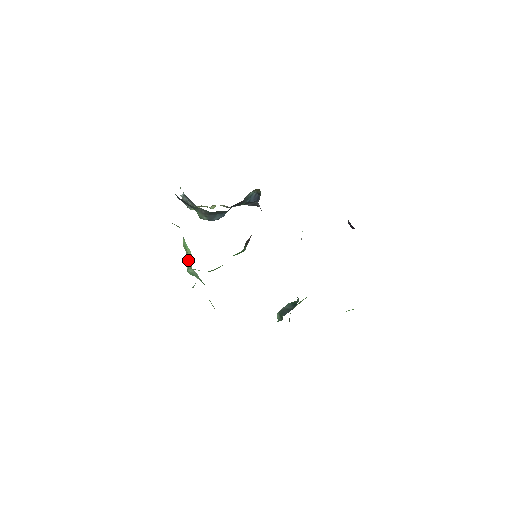
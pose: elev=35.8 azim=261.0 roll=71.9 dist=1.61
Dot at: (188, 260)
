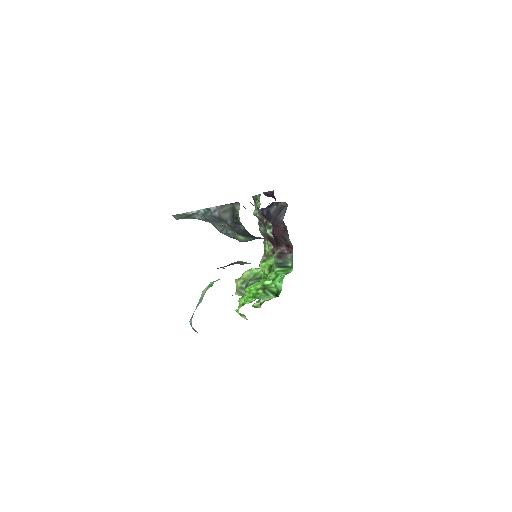
Dot at: occluded
